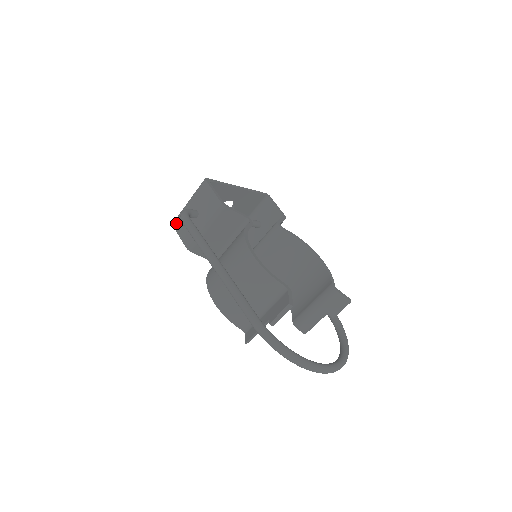
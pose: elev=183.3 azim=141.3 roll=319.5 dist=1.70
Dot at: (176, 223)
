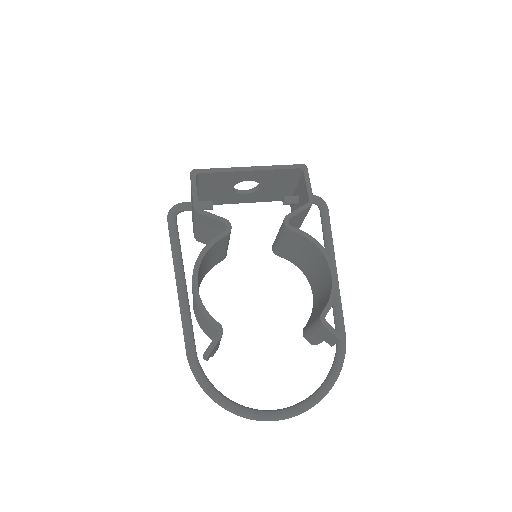
Dot at: occluded
